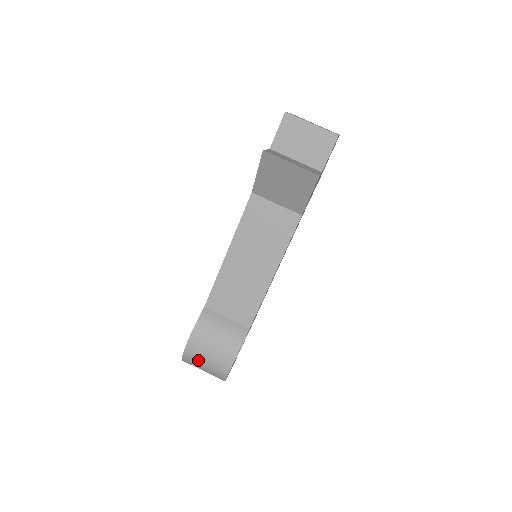
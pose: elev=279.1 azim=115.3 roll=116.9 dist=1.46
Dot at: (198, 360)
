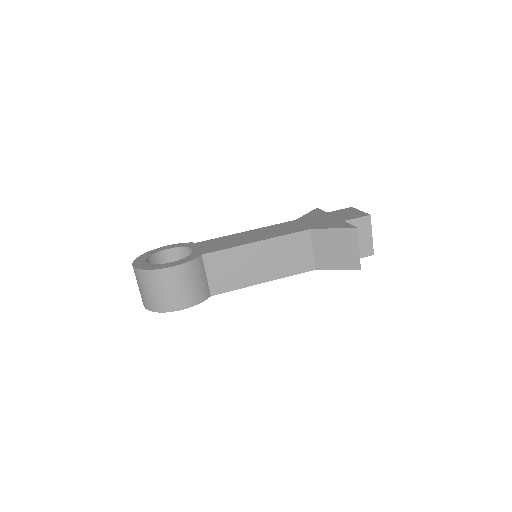
Dot at: (161, 284)
